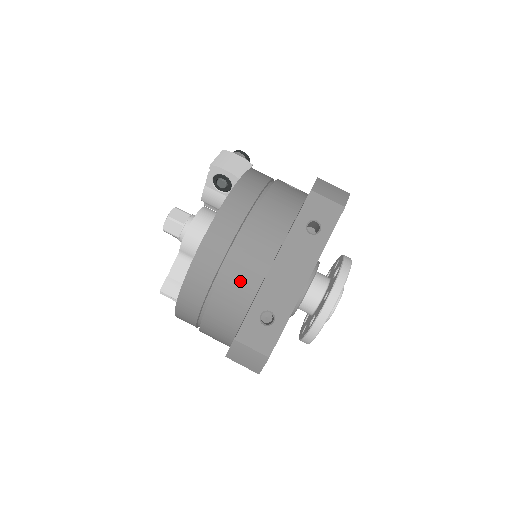
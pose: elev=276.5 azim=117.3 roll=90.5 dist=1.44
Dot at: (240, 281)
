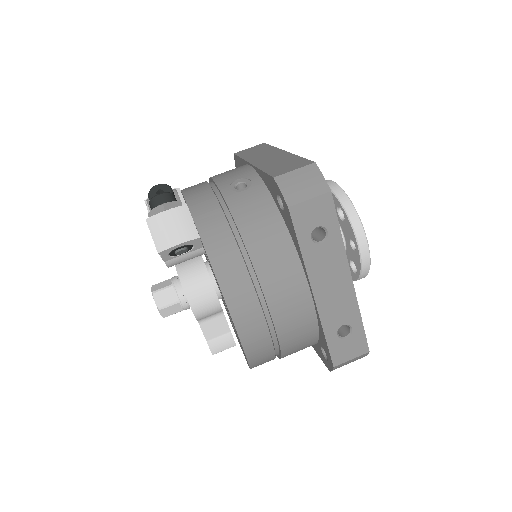
Dot at: (297, 328)
